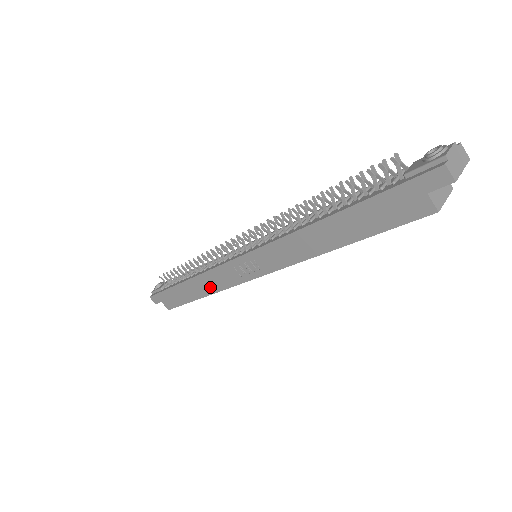
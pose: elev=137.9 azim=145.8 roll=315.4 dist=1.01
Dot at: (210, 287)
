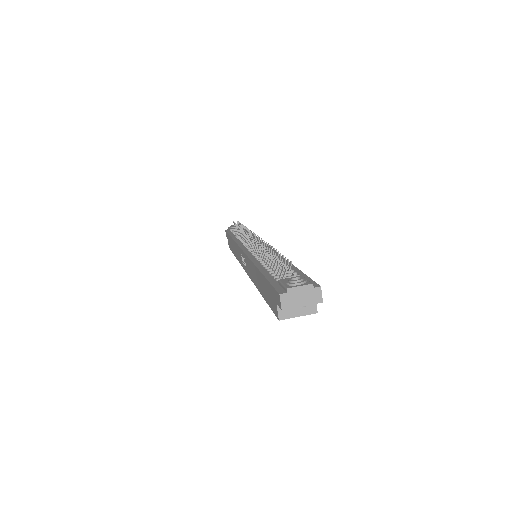
Dot at: (236, 254)
